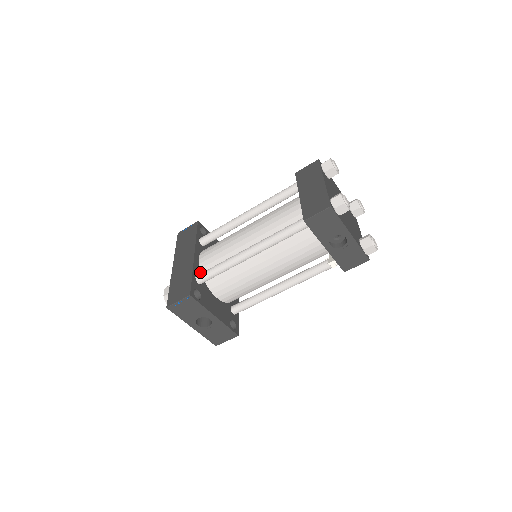
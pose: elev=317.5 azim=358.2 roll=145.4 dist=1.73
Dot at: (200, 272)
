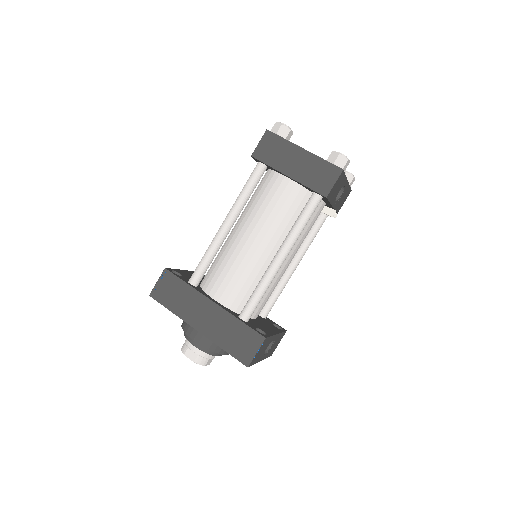
Dot at: (232, 311)
